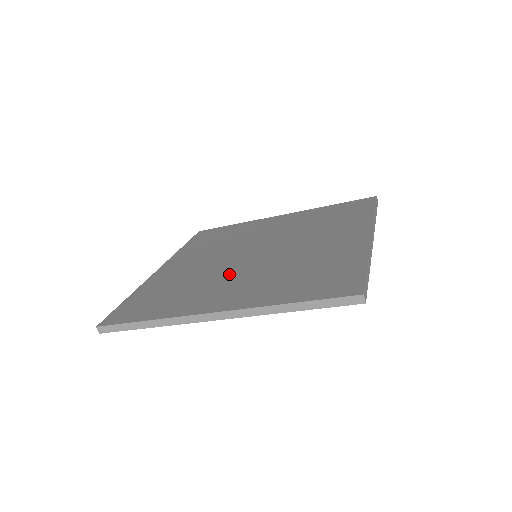
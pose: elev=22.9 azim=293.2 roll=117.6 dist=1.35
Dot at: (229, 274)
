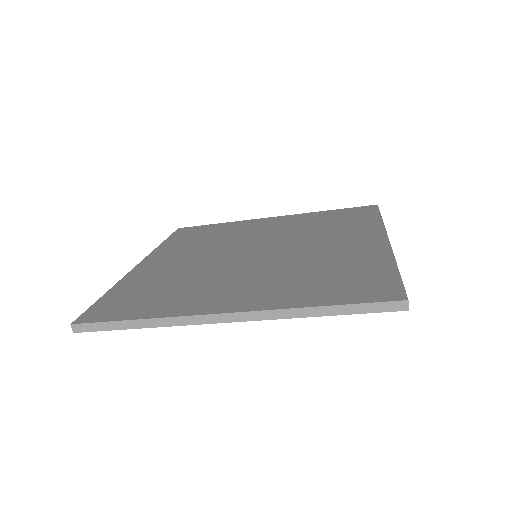
Dot at: (231, 273)
